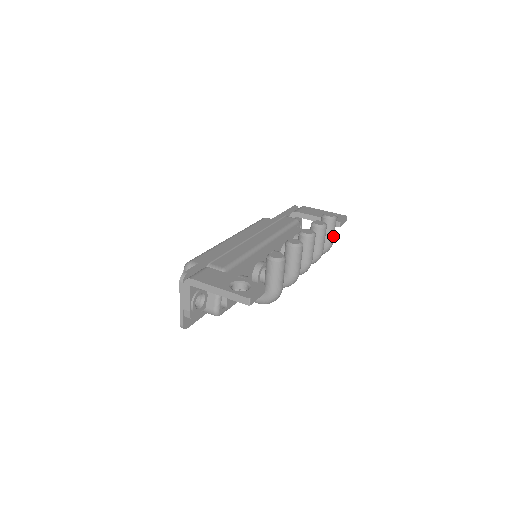
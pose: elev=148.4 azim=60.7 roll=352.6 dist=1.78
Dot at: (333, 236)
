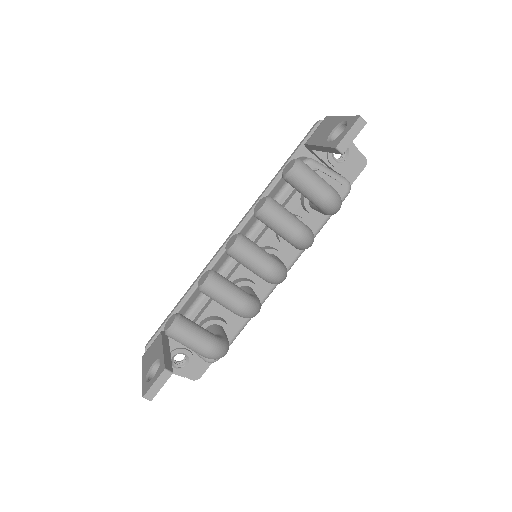
Dot at: (317, 191)
